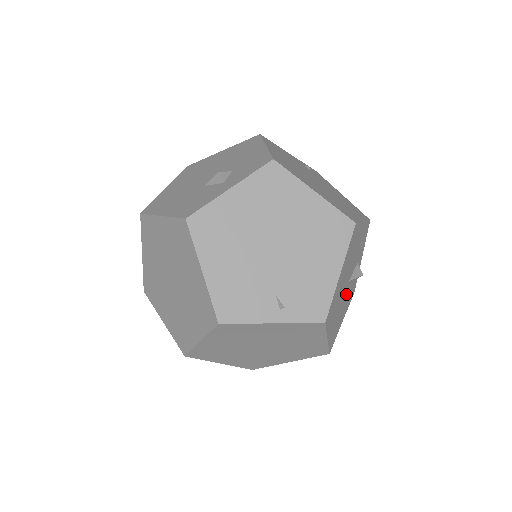
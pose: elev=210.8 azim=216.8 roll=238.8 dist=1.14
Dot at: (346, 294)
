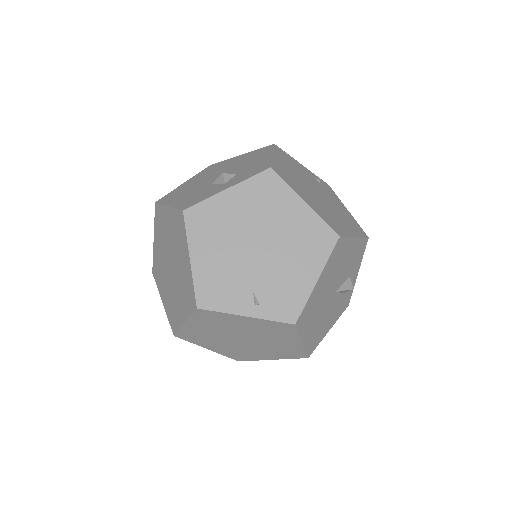
Dot at: (332, 304)
